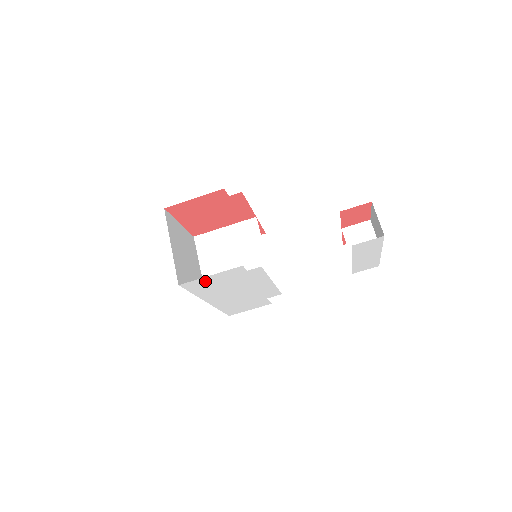
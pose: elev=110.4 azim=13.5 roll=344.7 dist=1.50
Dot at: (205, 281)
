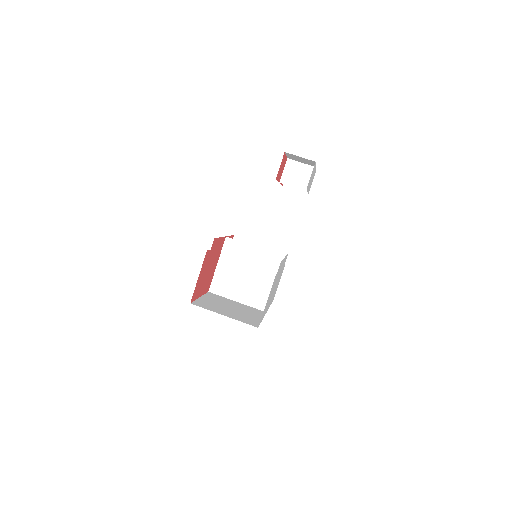
Dot at: (265, 307)
